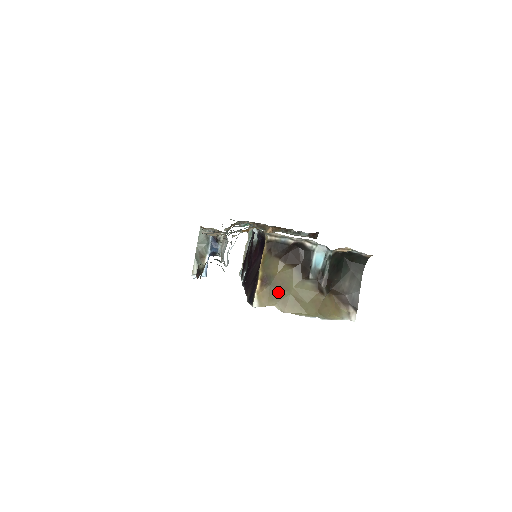
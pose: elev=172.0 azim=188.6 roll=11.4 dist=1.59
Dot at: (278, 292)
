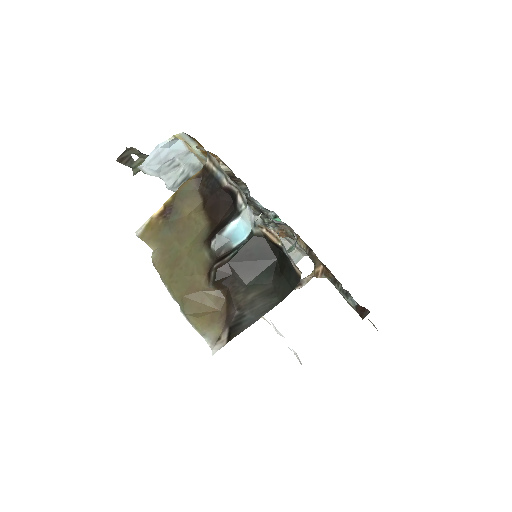
Dot at: (169, 237)
